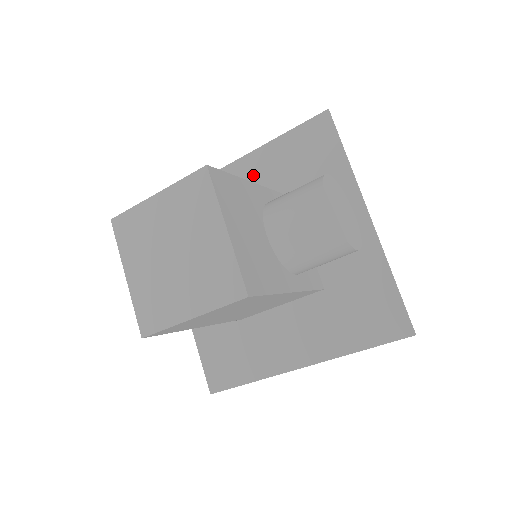
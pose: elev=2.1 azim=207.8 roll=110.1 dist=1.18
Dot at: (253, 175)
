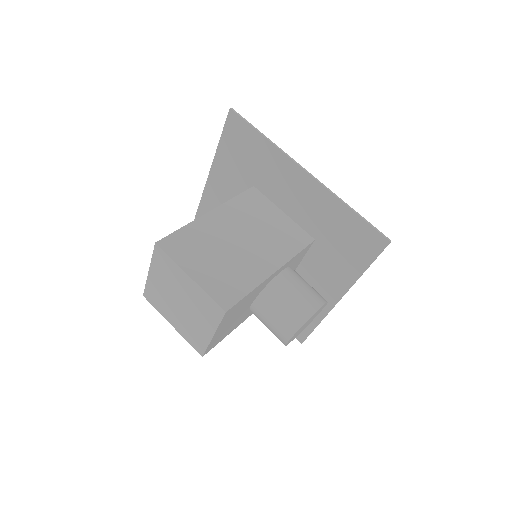
Dot at: (308, 197)
